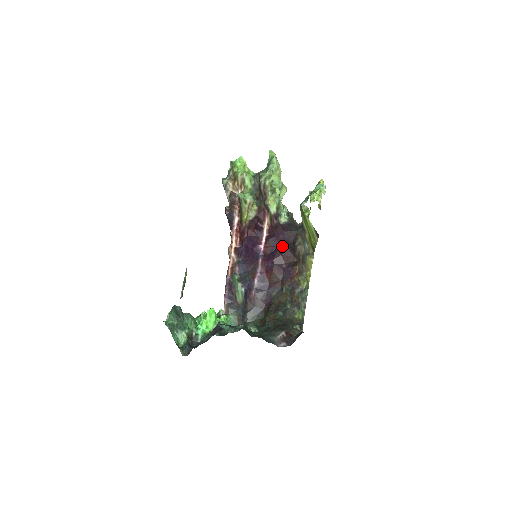
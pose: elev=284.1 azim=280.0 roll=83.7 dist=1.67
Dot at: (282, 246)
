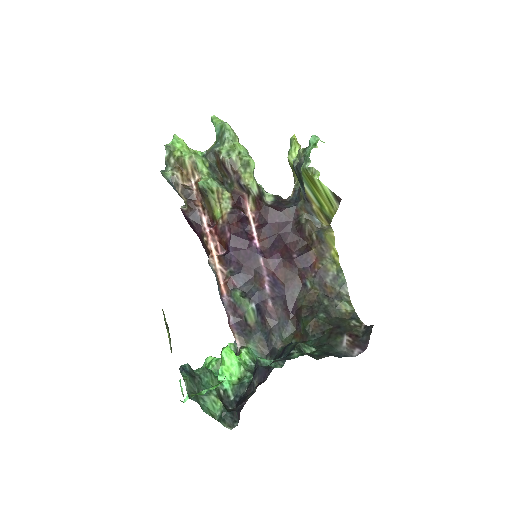
Dot at: (282, 232)
